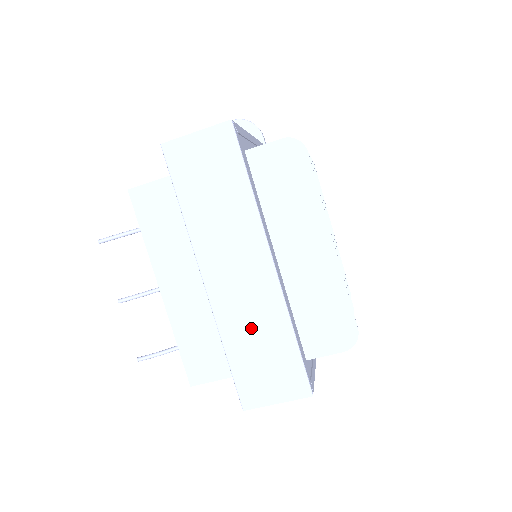
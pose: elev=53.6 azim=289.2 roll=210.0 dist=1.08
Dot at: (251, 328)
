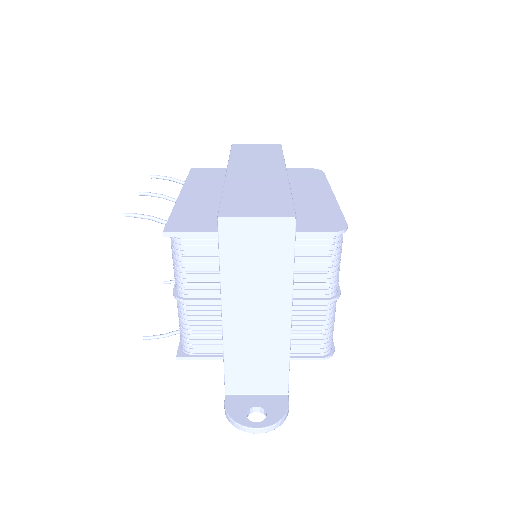
Dot at: (254, 188)
